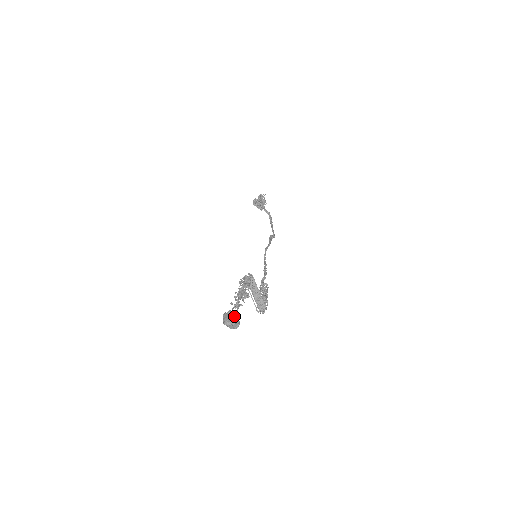
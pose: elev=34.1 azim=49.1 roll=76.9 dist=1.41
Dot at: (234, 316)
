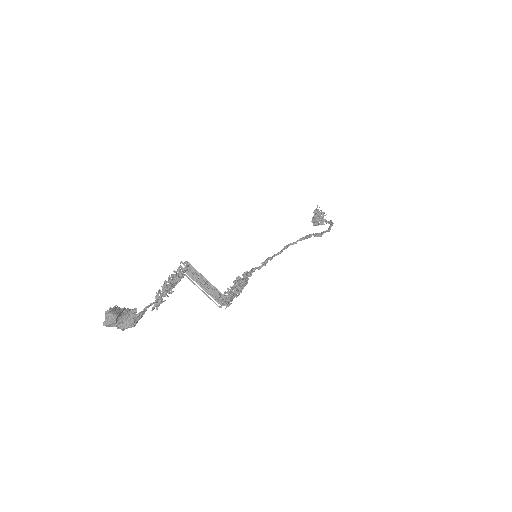
Dot at: (112, 308)
